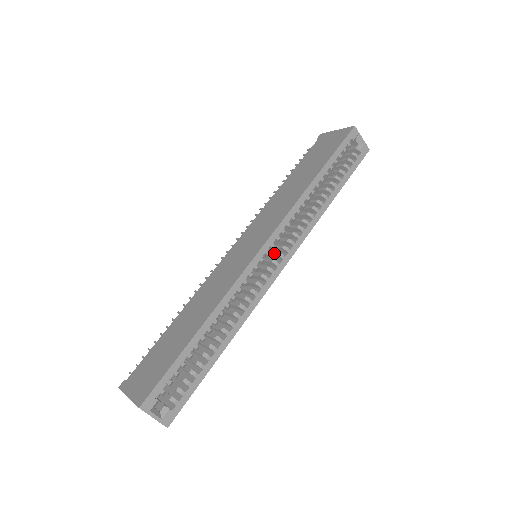
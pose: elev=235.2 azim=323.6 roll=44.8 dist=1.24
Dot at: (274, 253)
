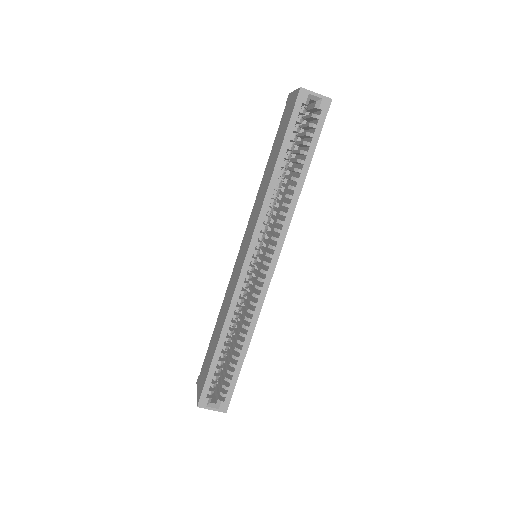
Dot at: (265, 253)
